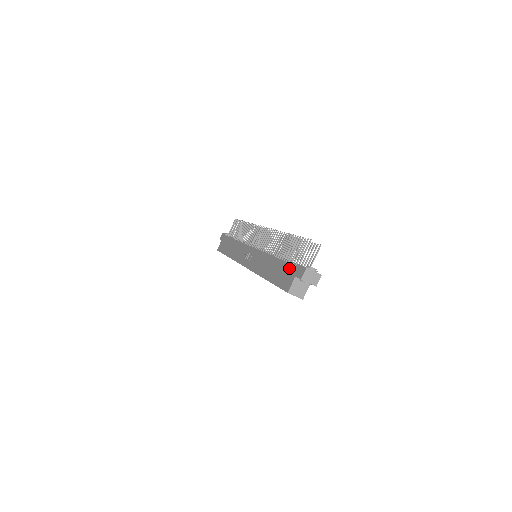
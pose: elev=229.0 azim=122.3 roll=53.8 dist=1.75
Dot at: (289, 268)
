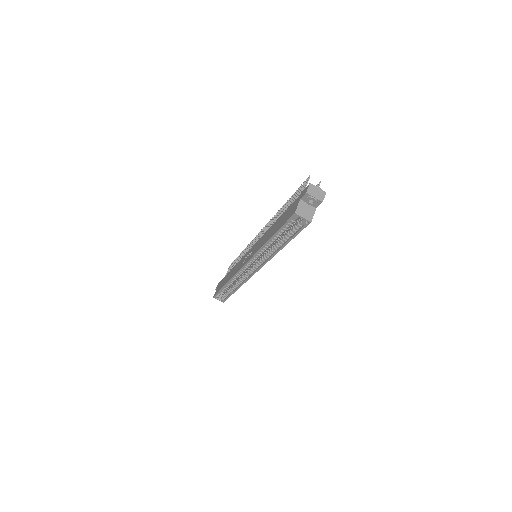
Dot at: (292, 204)
